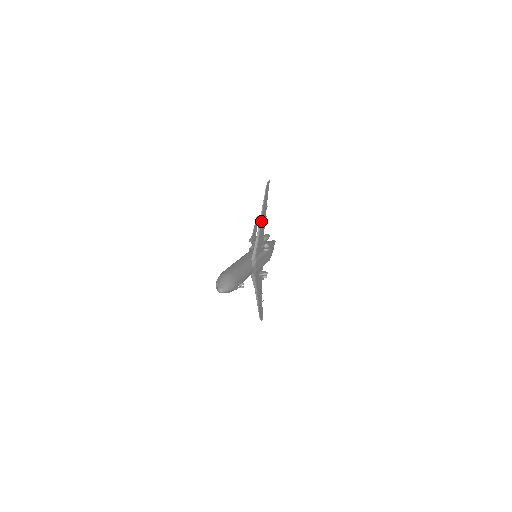
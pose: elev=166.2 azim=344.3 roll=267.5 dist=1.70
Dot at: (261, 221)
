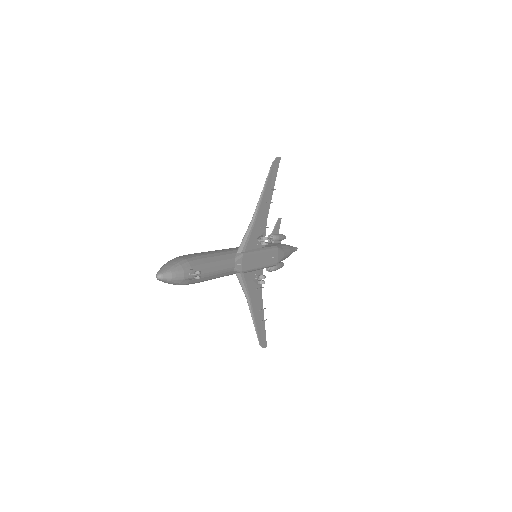
Dot at: (259, 205)
